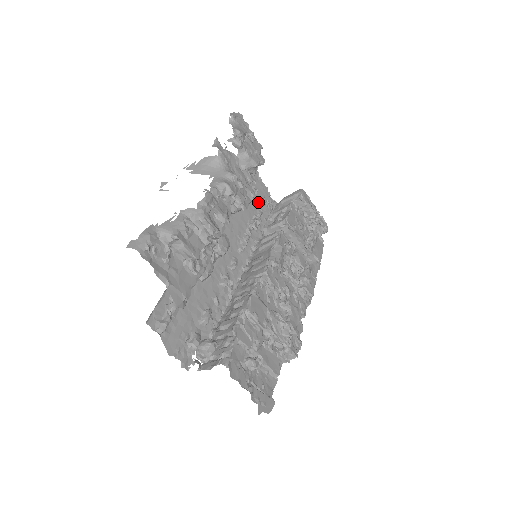
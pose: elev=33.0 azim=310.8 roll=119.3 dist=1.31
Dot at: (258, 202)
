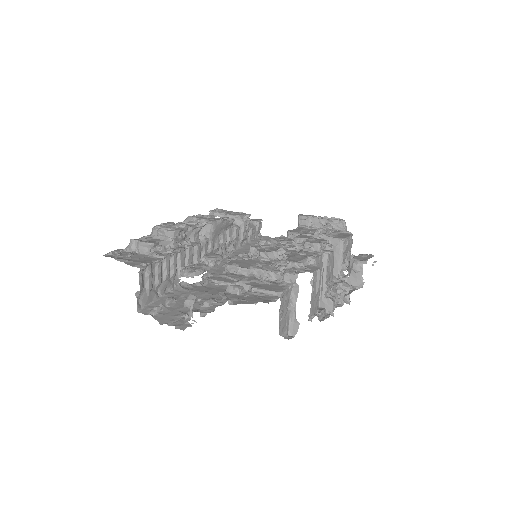
Dot at: occluded
